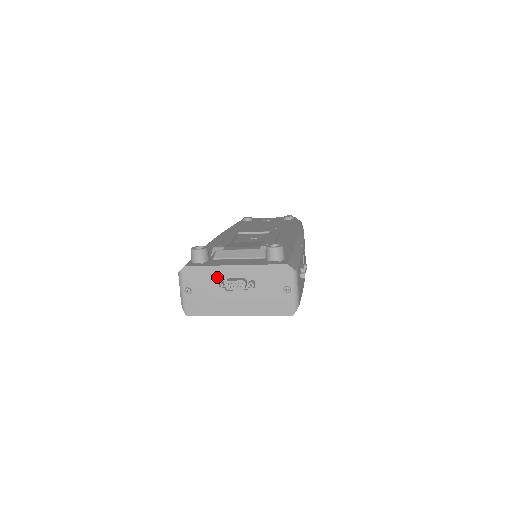
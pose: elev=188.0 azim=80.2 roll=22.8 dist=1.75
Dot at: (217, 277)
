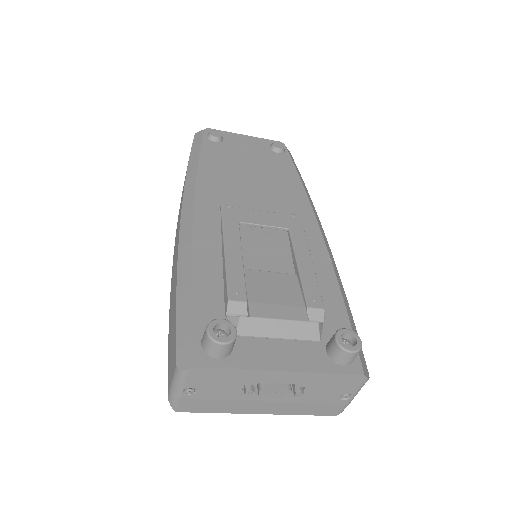
Dot at: (247, 381)
